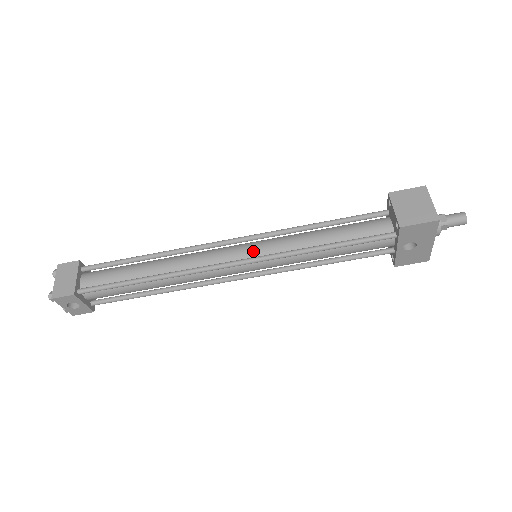
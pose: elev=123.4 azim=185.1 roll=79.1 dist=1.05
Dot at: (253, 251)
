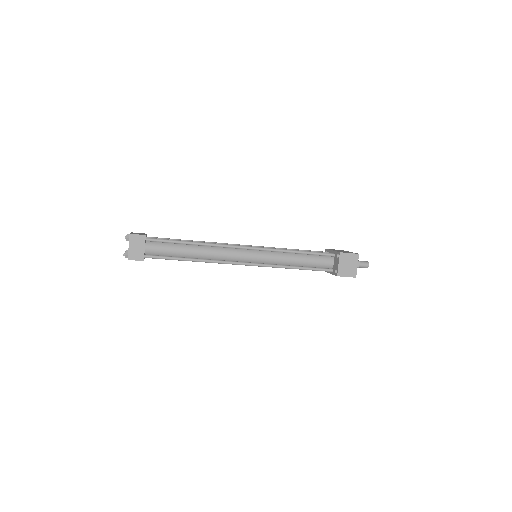
Dot at: (257, 259)
